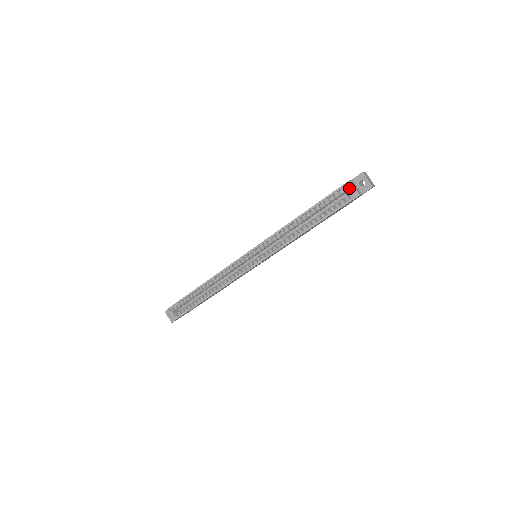
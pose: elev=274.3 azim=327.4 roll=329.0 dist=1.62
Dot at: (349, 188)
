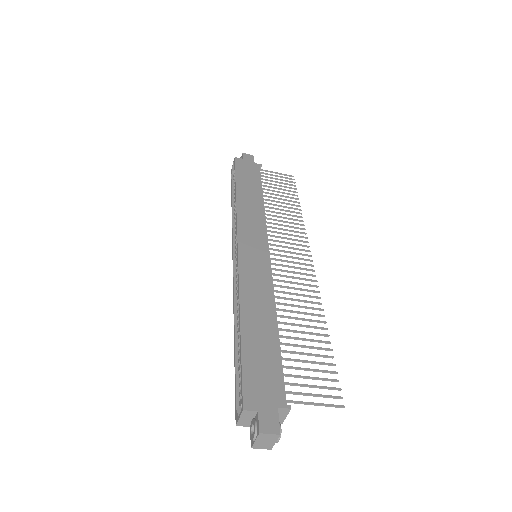
Dot at: (242, 407)
